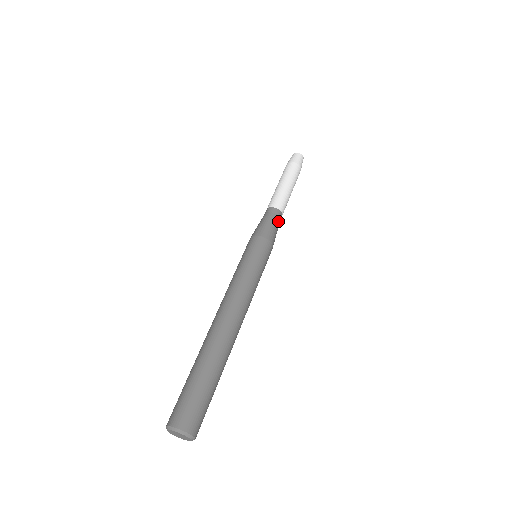
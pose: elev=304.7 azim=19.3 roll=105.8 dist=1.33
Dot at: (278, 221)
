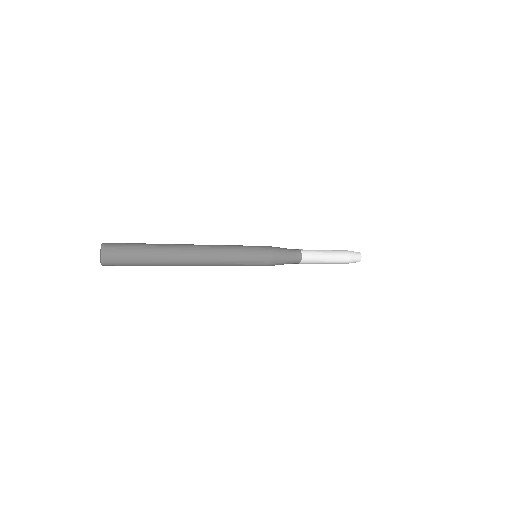
Dot at: (293, 260)
